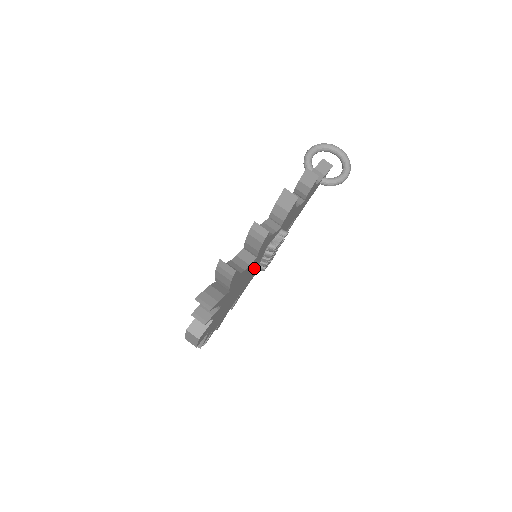
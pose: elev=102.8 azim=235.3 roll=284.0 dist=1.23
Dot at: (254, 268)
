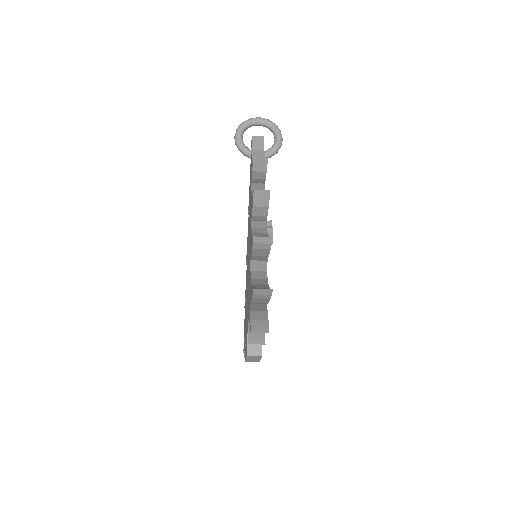
Dot at: occluded
